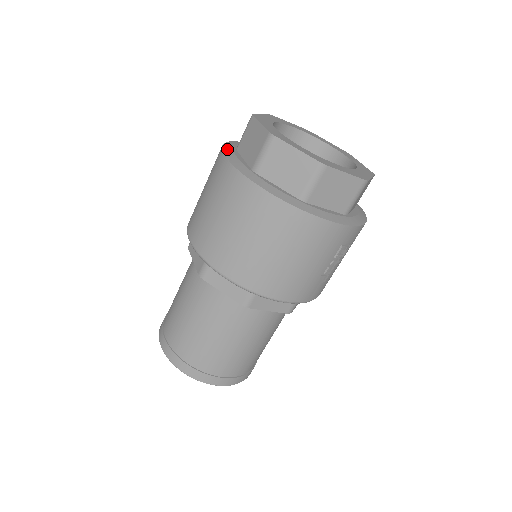
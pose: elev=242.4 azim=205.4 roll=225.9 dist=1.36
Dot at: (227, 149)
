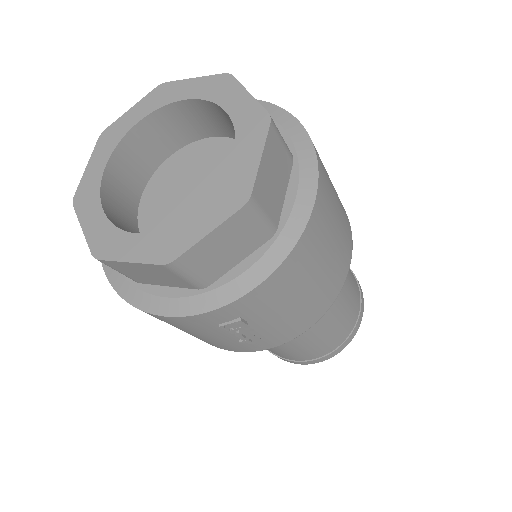
Dot at: occluded
